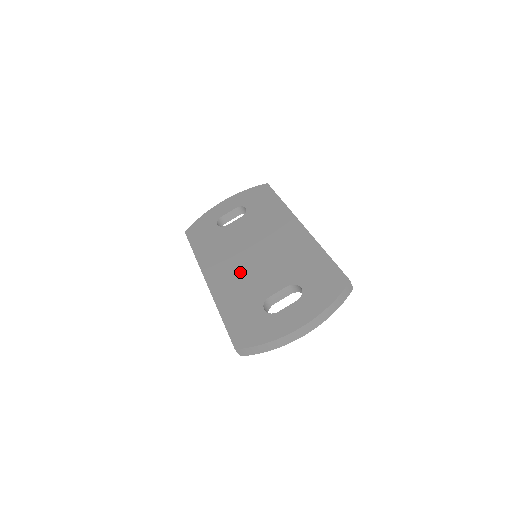
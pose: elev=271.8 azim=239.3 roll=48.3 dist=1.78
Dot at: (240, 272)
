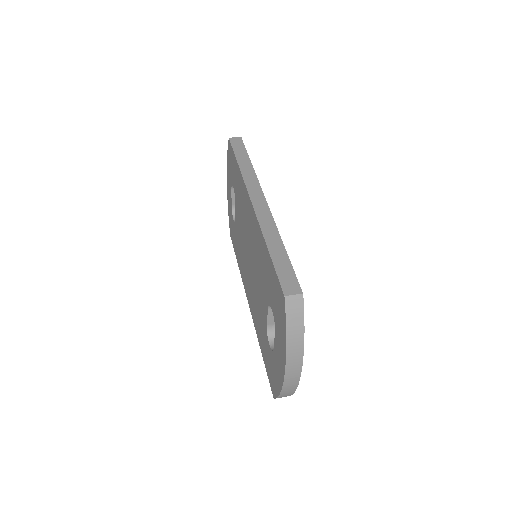
Dot at: (252, 289)
